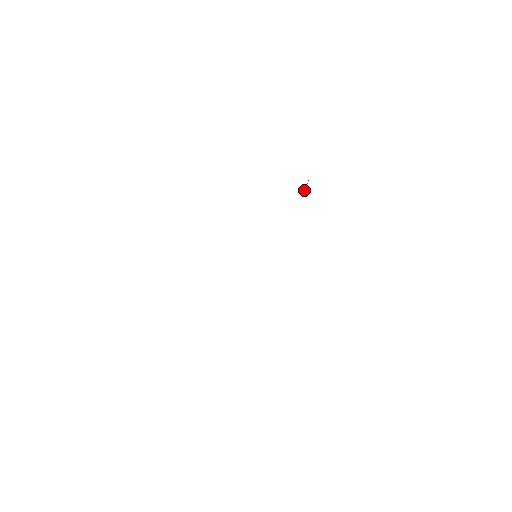
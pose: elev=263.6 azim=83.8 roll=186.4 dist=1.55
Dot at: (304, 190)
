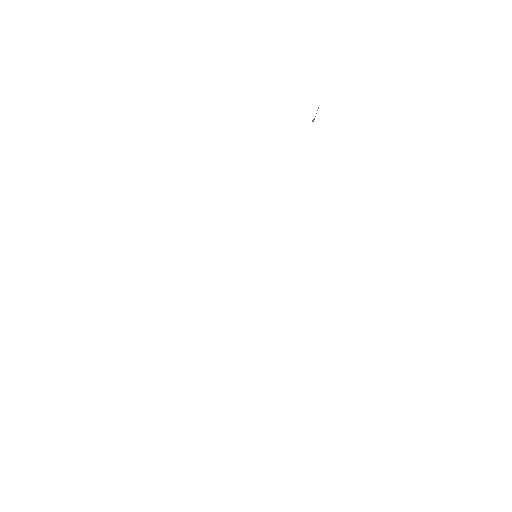
Dot at: (313, 121)
